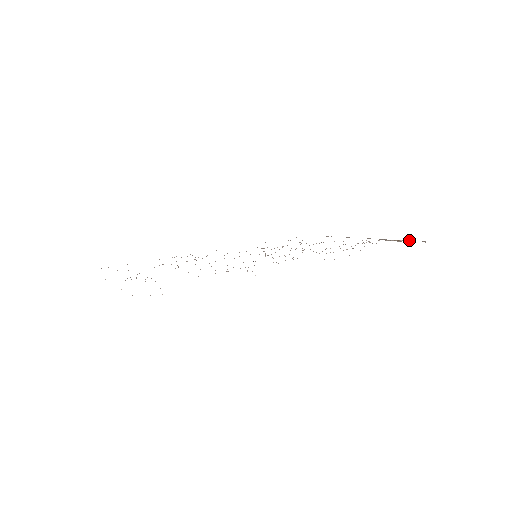
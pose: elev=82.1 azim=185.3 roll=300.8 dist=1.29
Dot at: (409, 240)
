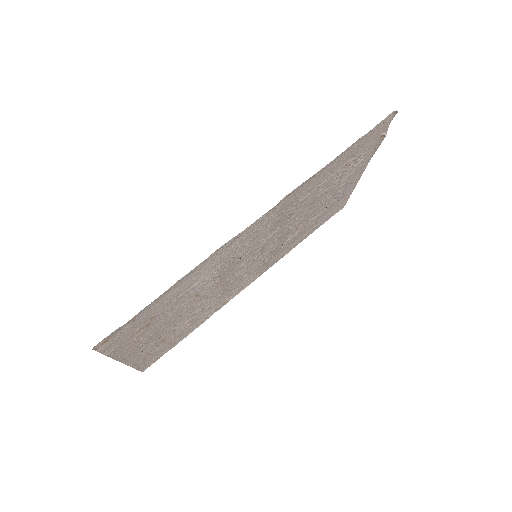
Dot at: (388, 126)
